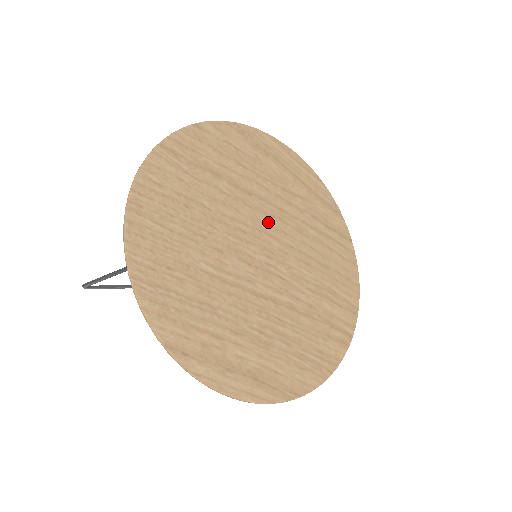
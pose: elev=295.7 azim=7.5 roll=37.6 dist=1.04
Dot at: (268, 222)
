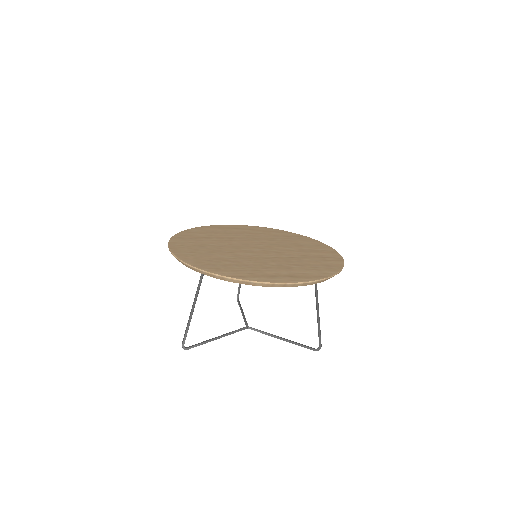
Dot at: (250, 242)
